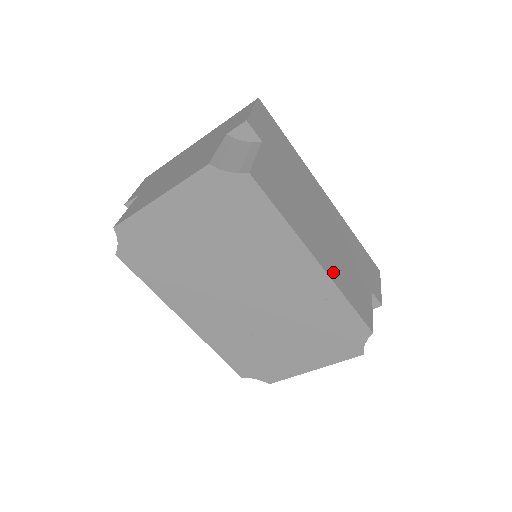
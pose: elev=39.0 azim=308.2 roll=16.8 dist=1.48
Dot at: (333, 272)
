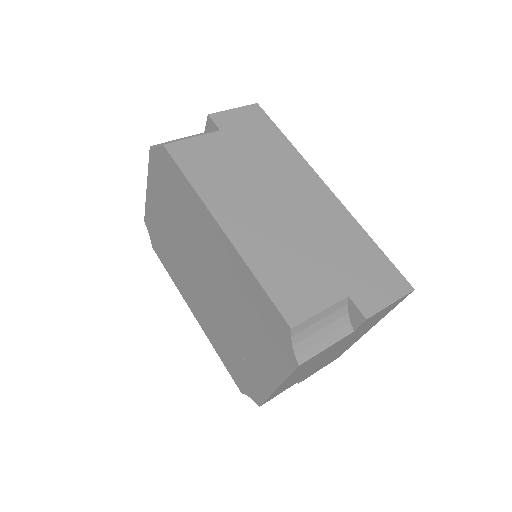
Dot at: (249, 246)
